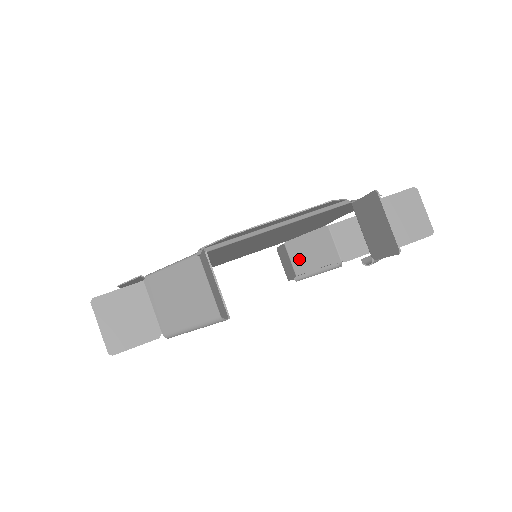
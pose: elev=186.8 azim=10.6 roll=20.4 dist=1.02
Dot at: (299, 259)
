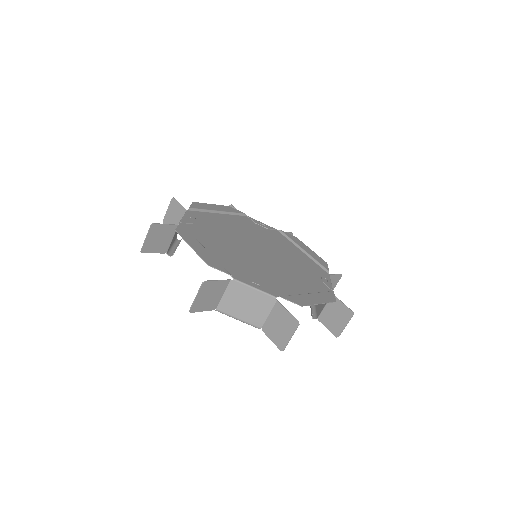
Dot at: occluded
